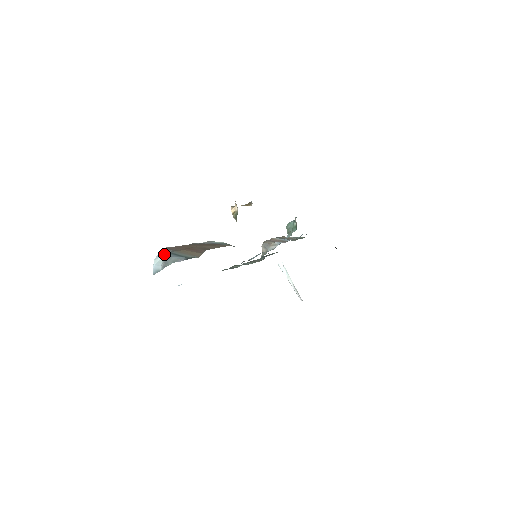
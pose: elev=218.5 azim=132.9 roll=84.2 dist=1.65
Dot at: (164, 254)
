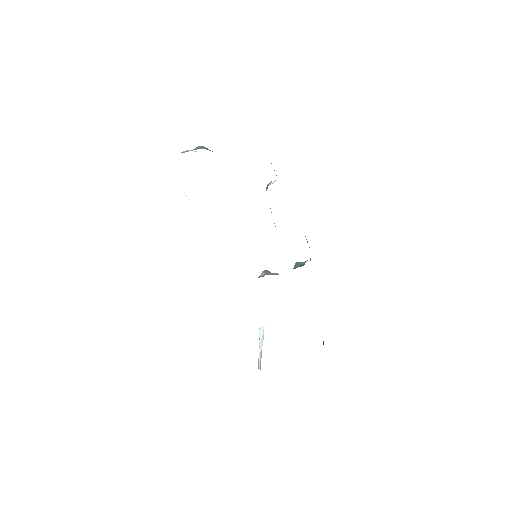
Dot at: occluded
